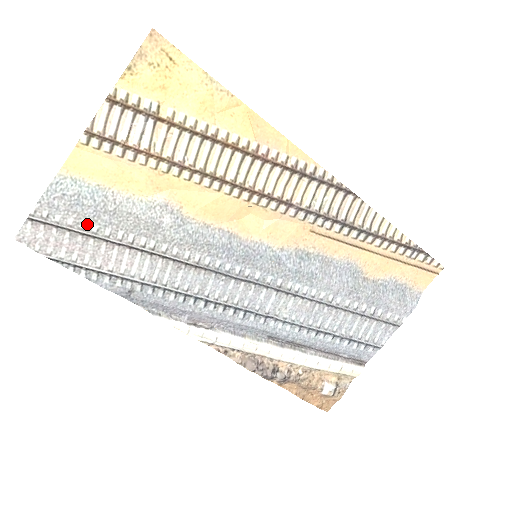
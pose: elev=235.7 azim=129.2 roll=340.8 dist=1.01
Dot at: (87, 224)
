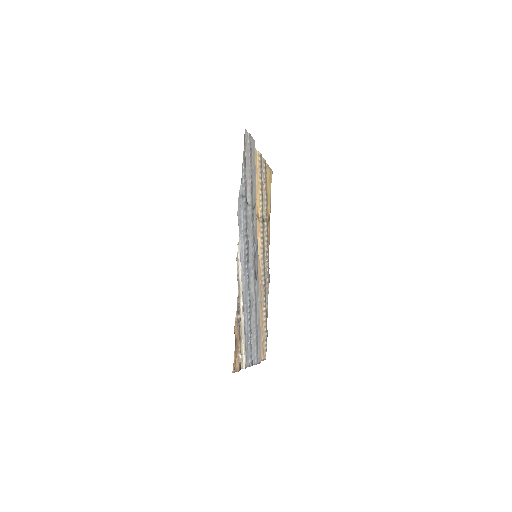
Dot at: (253, 164)
